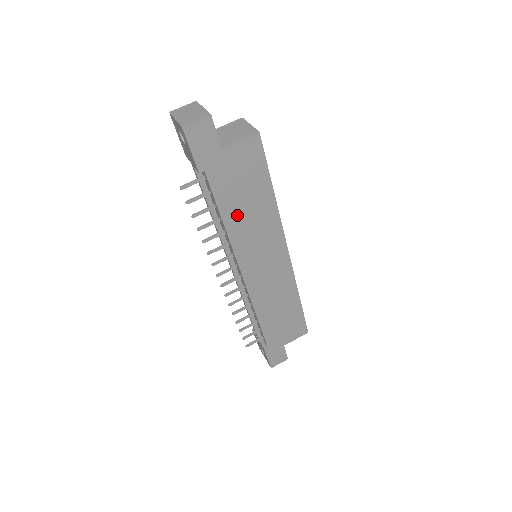
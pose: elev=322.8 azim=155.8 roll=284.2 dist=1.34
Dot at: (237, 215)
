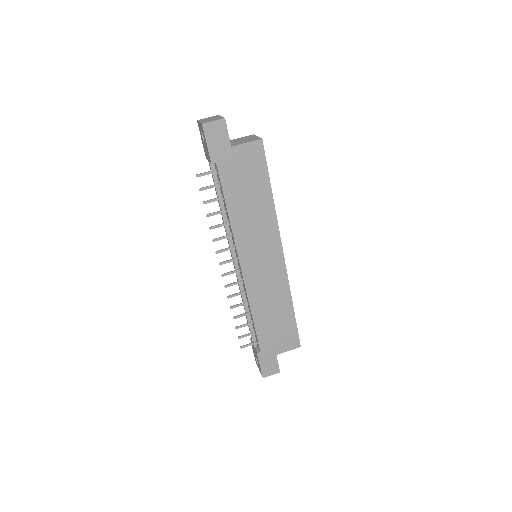
Dot at: (240, 207)
